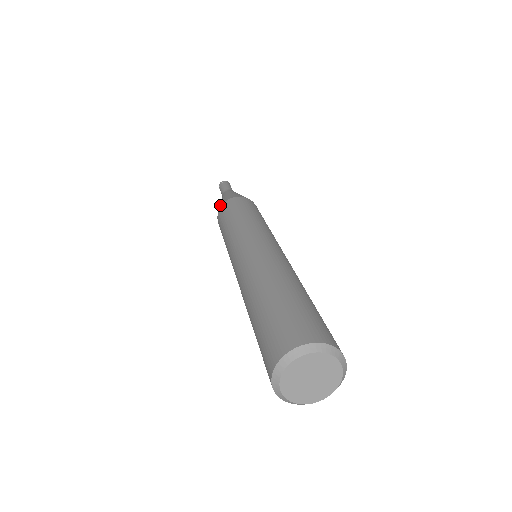
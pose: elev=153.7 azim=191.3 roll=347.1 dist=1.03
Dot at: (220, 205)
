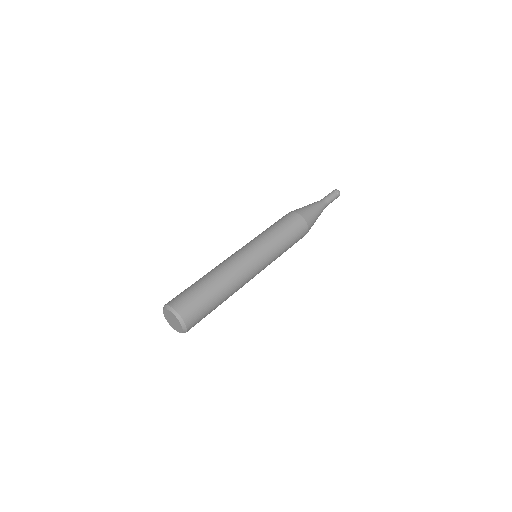
Dot at: (300, 210)
